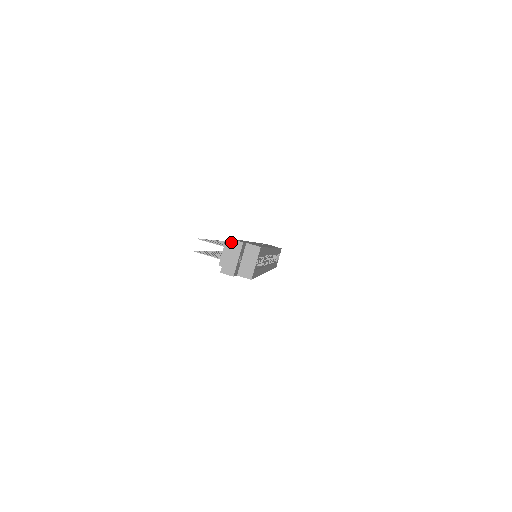
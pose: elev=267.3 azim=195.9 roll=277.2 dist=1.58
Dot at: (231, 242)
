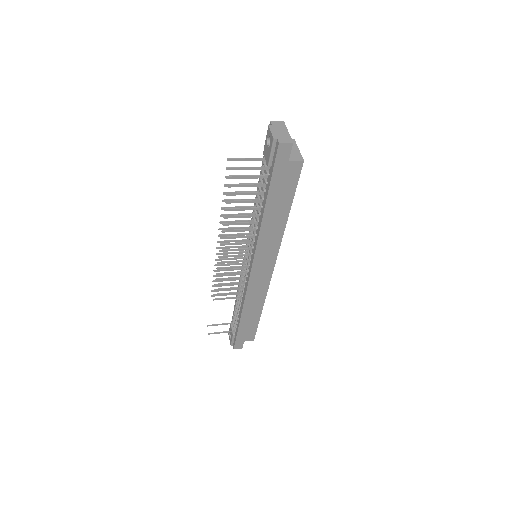
Dot at: (273, 123)
